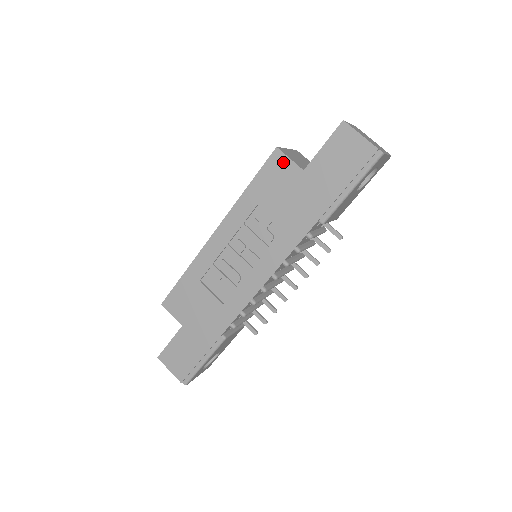
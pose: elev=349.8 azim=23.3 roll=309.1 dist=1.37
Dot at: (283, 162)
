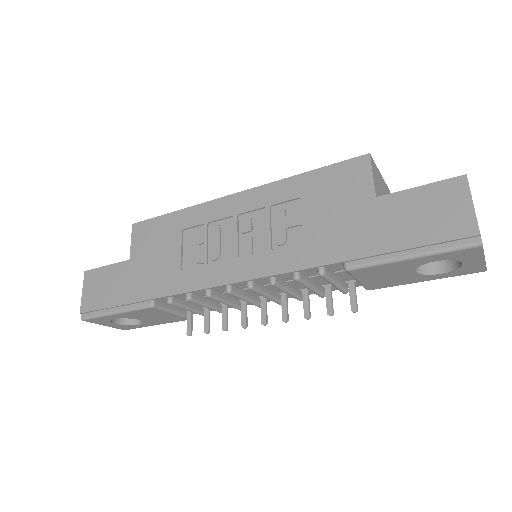
Dot at: (362, 173)
